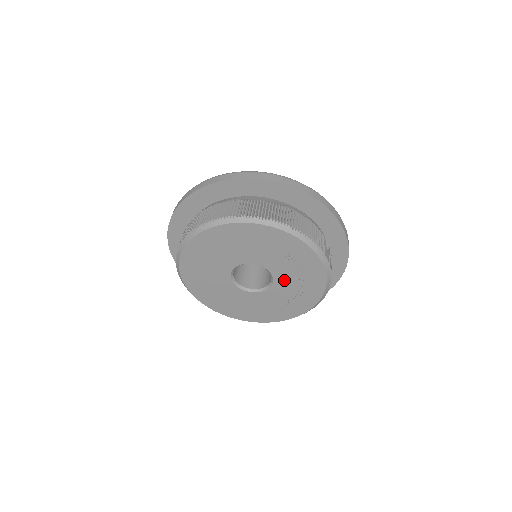
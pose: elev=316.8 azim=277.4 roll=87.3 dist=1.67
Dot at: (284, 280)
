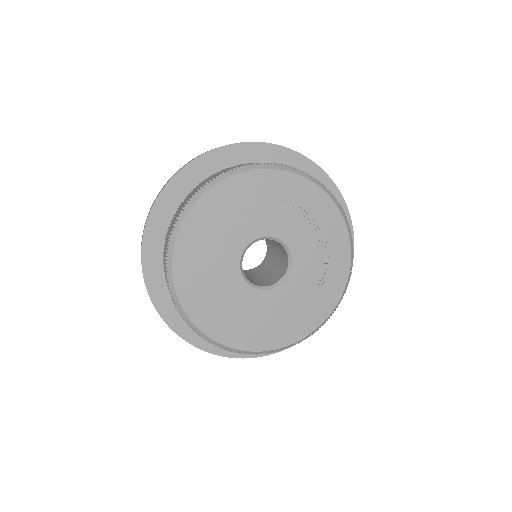
Dot at: (300, 243)
